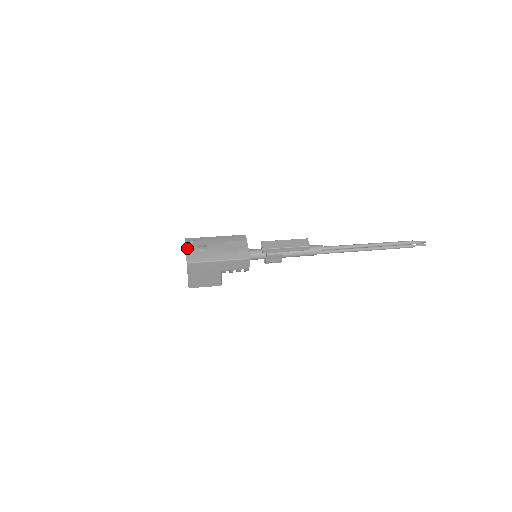
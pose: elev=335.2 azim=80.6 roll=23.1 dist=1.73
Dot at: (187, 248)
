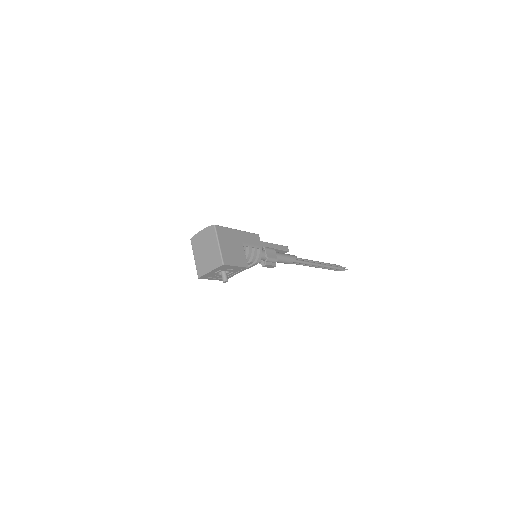
Dot at: (202, 231)
